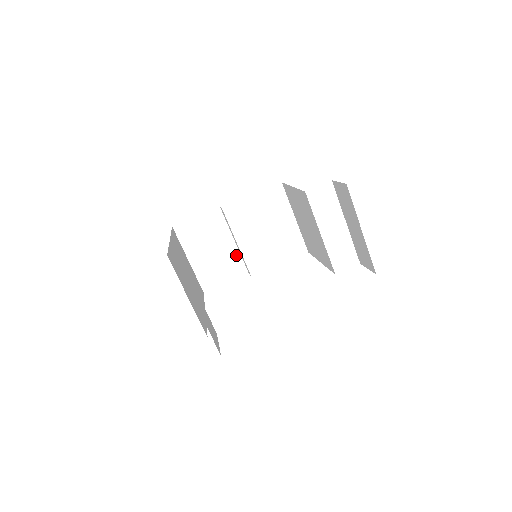
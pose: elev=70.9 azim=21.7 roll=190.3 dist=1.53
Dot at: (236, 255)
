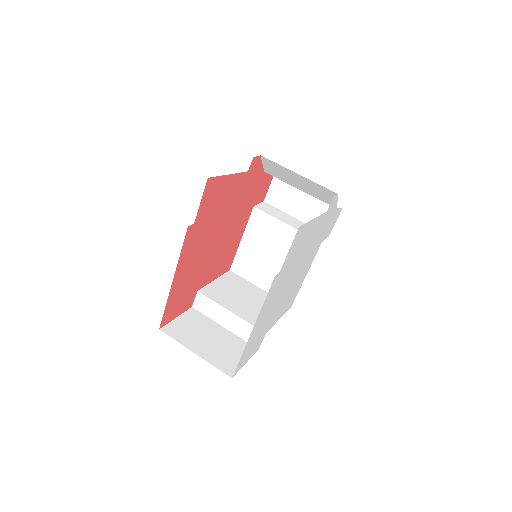
Dot at: (235, 338)
